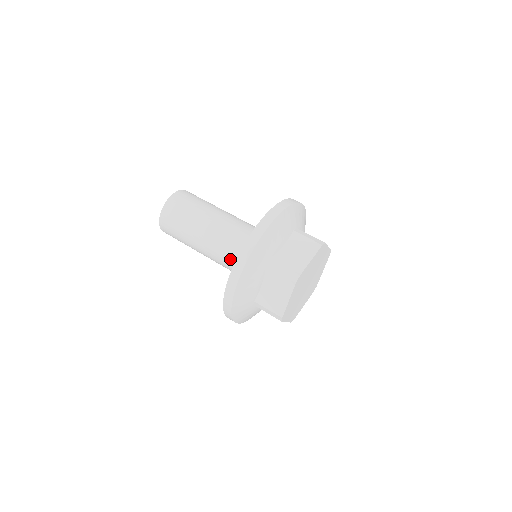
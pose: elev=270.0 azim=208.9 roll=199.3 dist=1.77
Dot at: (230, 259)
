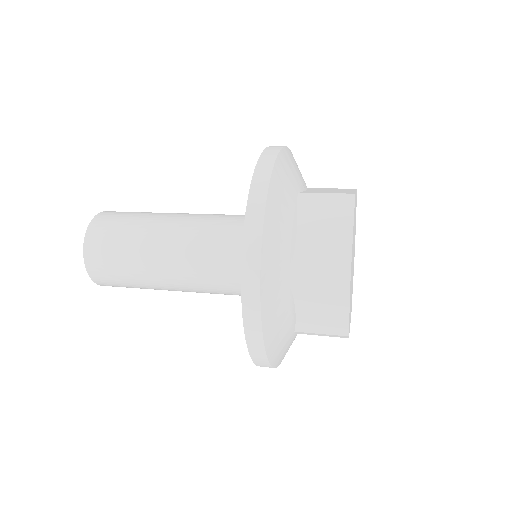
Dot at: (224, 286)
